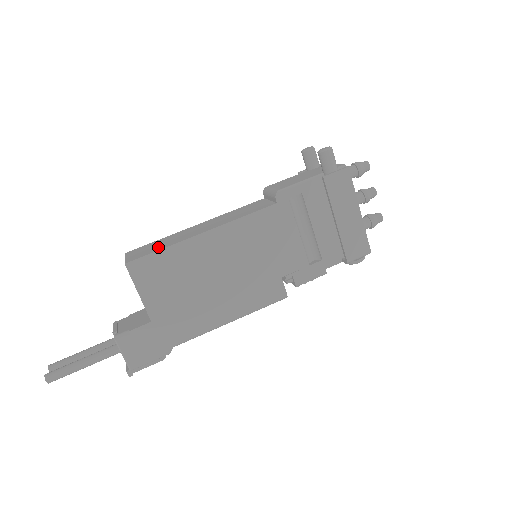
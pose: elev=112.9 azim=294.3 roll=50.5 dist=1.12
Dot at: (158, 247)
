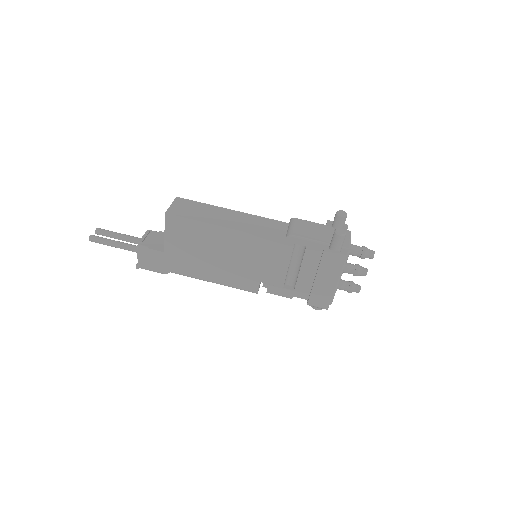
Dot at: (193, 214)
